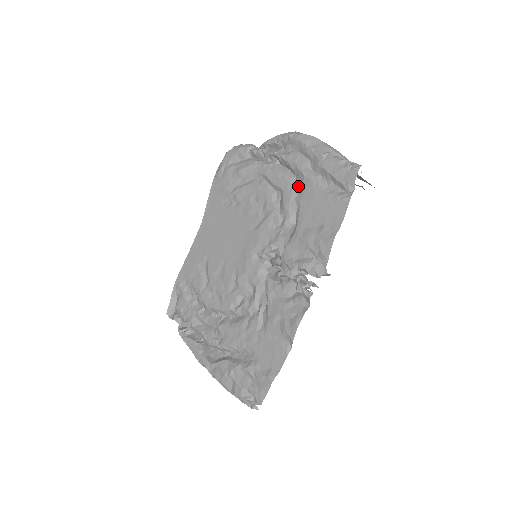
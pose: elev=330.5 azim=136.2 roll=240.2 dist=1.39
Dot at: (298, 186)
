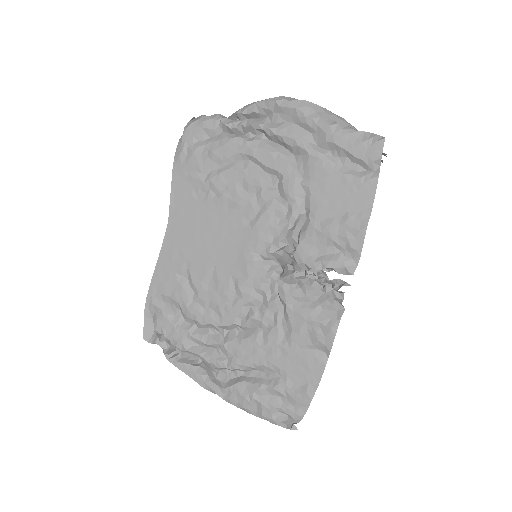
Dot at: (301, 167)
